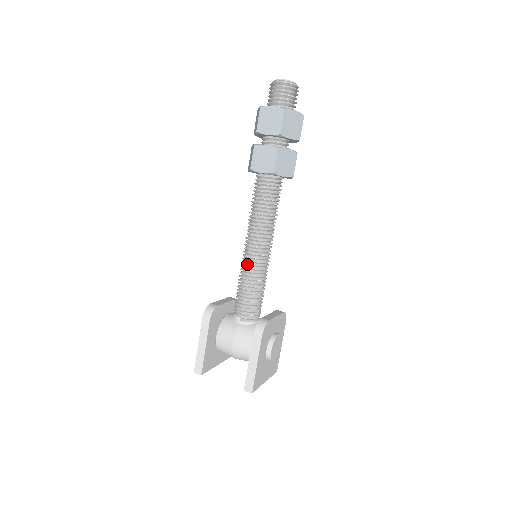
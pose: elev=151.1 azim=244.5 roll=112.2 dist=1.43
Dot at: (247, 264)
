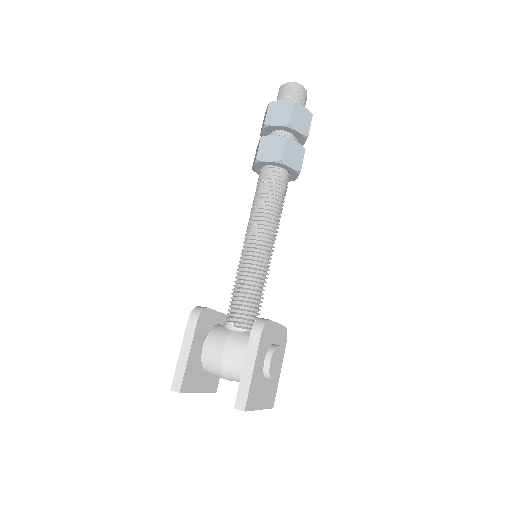
Dot at: (246, 260)
